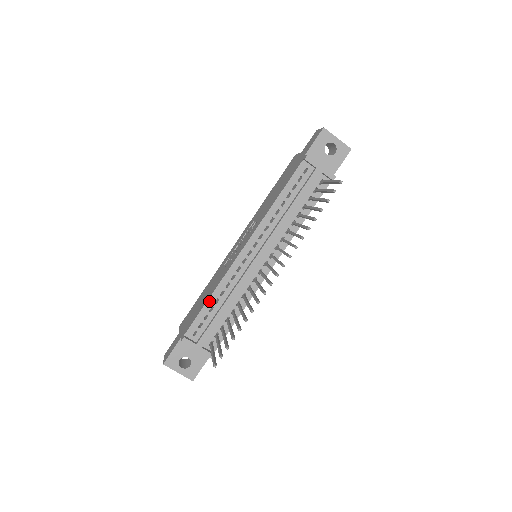
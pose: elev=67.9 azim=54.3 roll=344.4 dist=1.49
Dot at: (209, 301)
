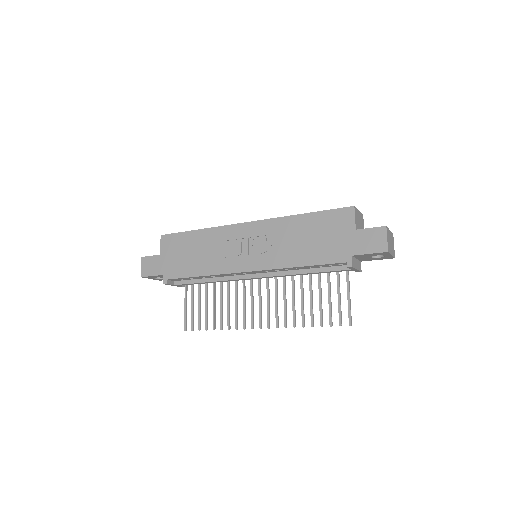
Dot at: (199, 277)
